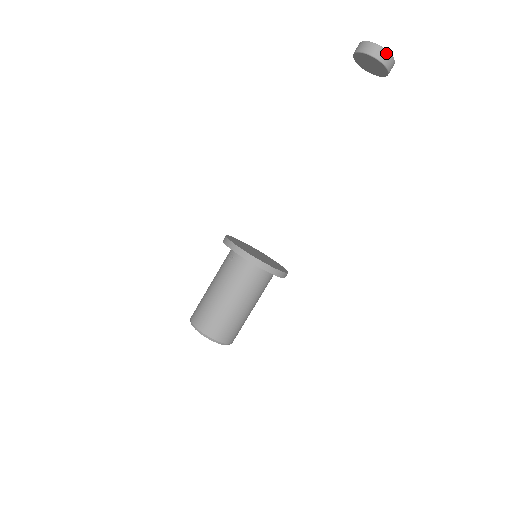
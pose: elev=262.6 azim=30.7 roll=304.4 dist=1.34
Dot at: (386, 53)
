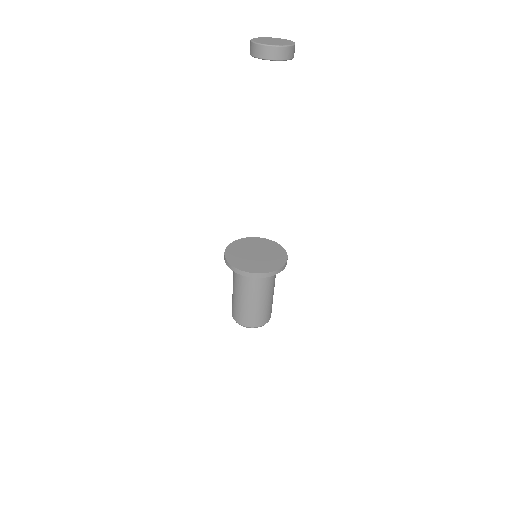
Dot at: (265, 48)
